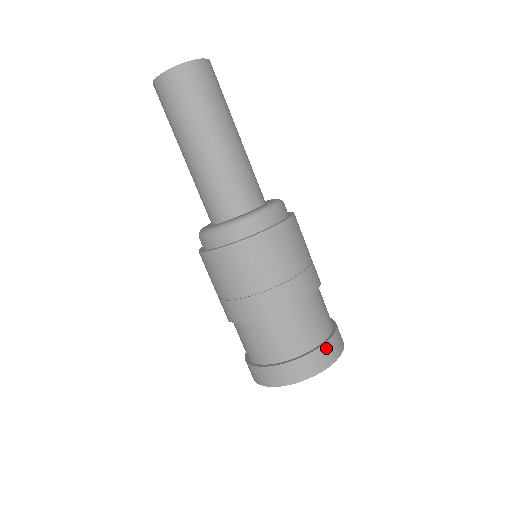
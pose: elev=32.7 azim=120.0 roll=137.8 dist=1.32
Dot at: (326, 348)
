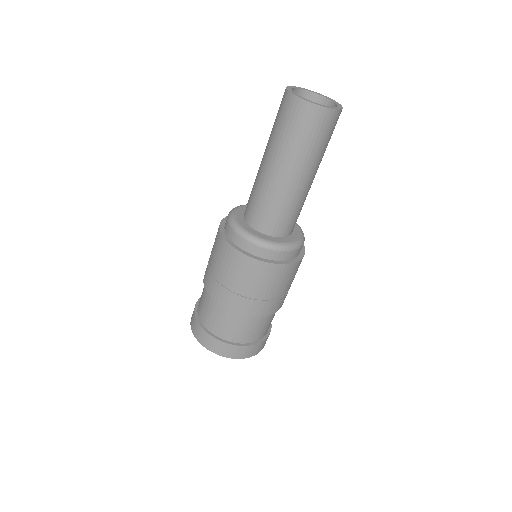
Dot at: occluded
